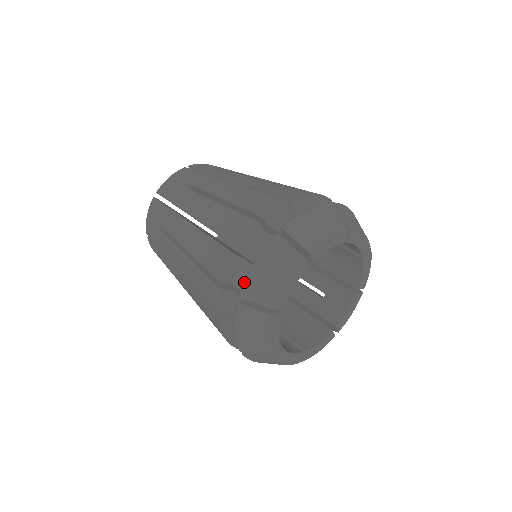
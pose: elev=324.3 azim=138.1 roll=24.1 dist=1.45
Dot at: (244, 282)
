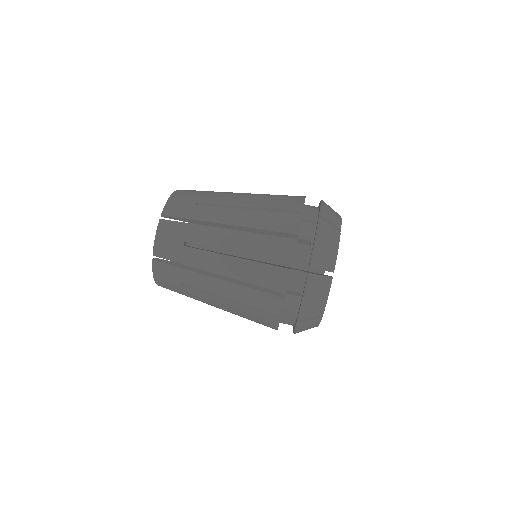
Dot at: (313, 256)
